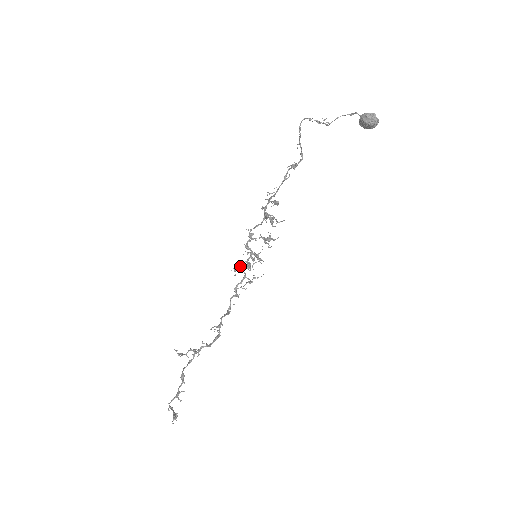
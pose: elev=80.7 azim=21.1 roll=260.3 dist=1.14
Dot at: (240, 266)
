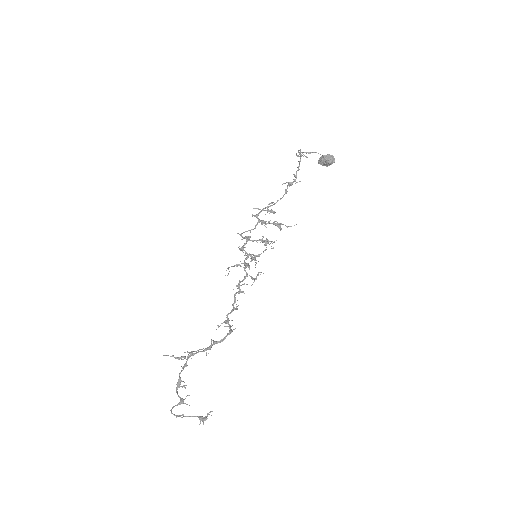
Dot at: (240, 265)
